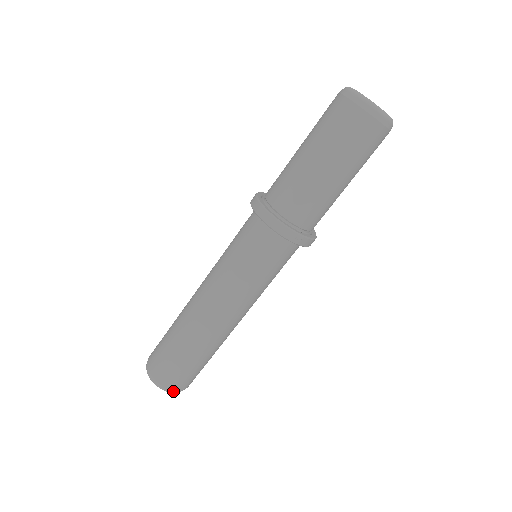
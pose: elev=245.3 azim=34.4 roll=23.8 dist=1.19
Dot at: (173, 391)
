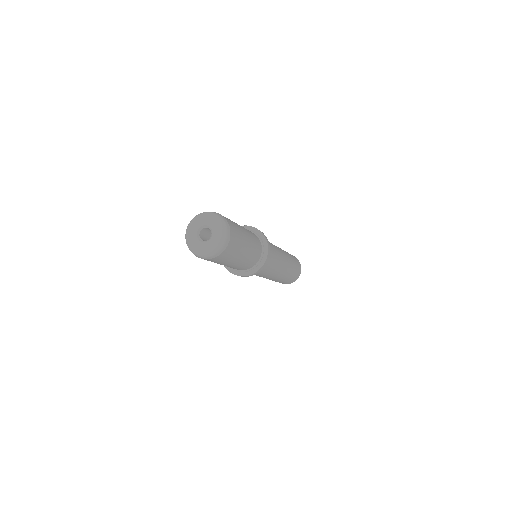
Dot at: occluded
